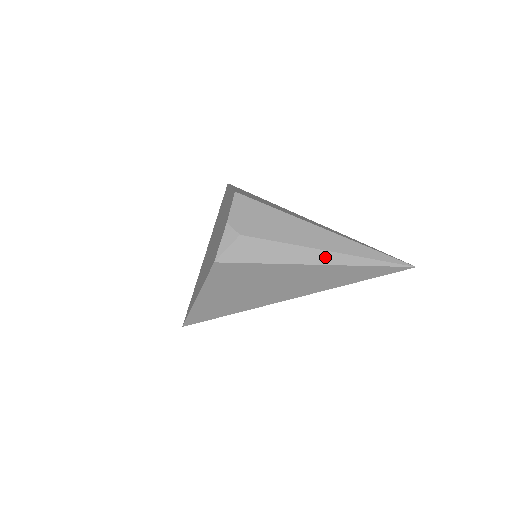
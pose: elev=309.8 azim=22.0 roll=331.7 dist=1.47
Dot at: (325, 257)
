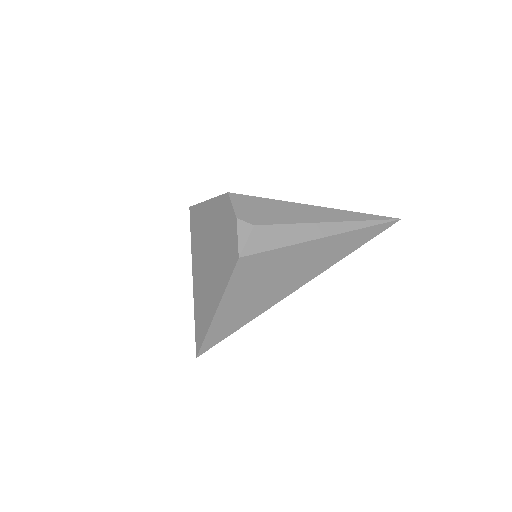
Dot at: (332, 228)
